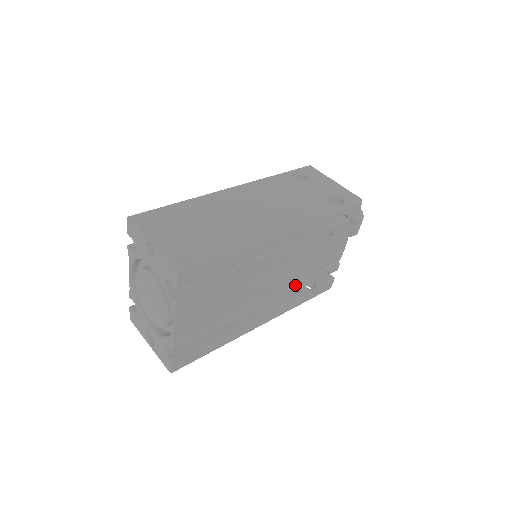
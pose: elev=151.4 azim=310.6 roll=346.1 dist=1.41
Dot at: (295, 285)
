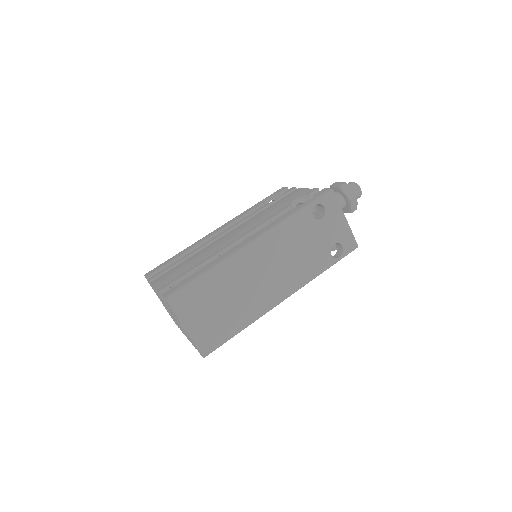
Dot at: occluded
